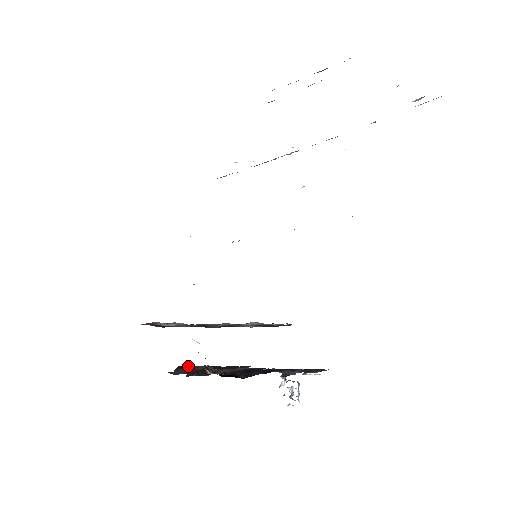
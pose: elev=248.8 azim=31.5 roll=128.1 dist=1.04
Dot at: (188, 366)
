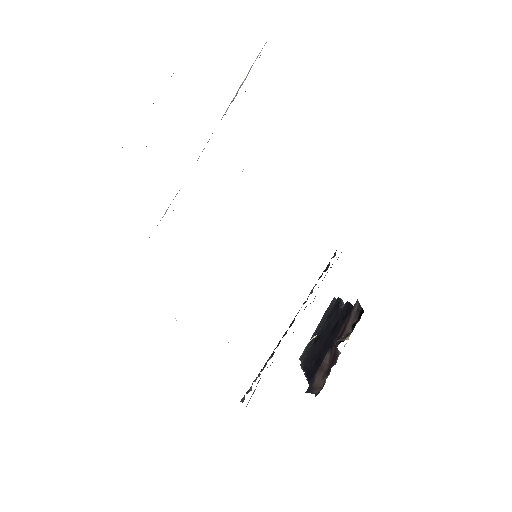
Dot at: (314, 377)
